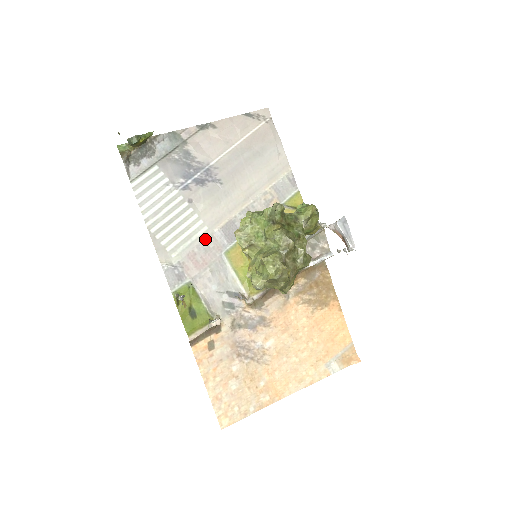
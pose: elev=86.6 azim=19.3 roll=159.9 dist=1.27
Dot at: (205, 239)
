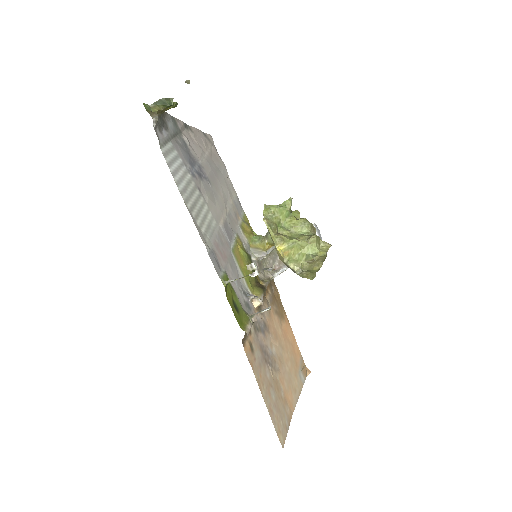
Dot at: (218, 232)
